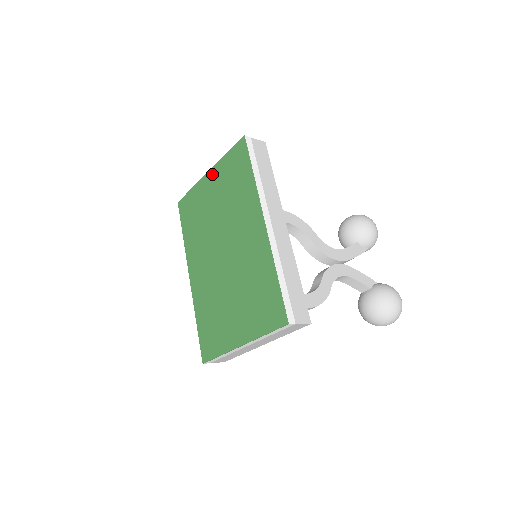
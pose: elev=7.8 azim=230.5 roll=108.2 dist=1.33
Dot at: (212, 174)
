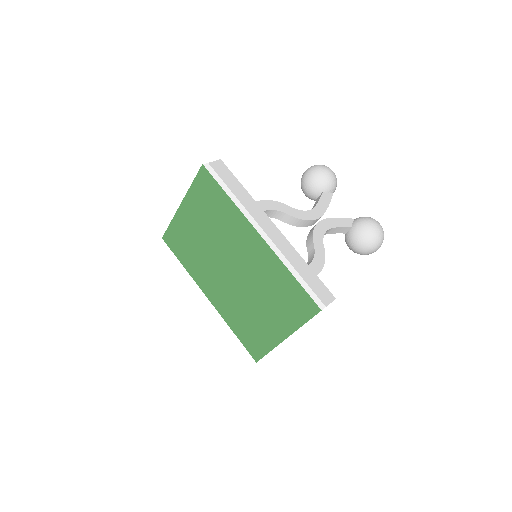
Dot at: (186, 206)
